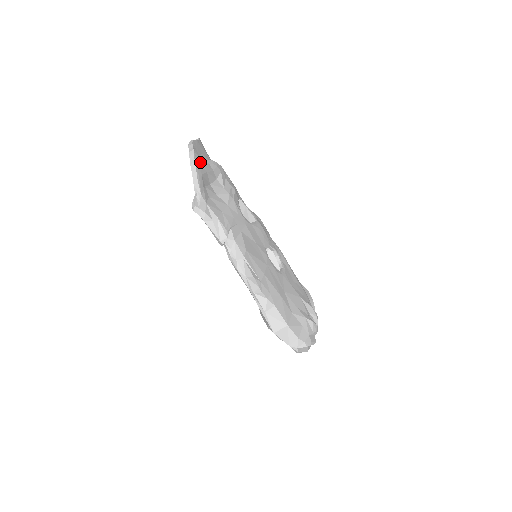
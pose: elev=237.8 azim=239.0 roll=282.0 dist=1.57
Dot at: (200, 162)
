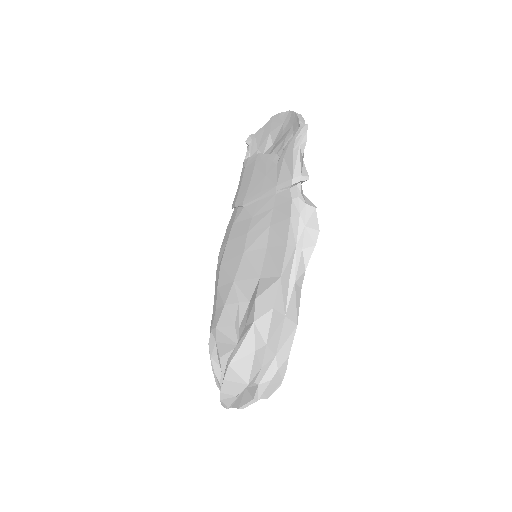
Dot at: occluded
